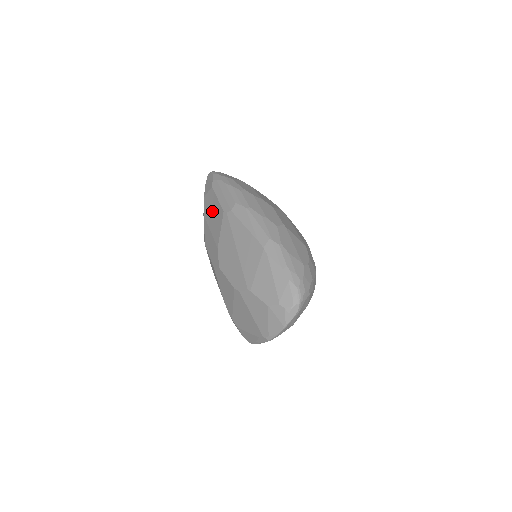
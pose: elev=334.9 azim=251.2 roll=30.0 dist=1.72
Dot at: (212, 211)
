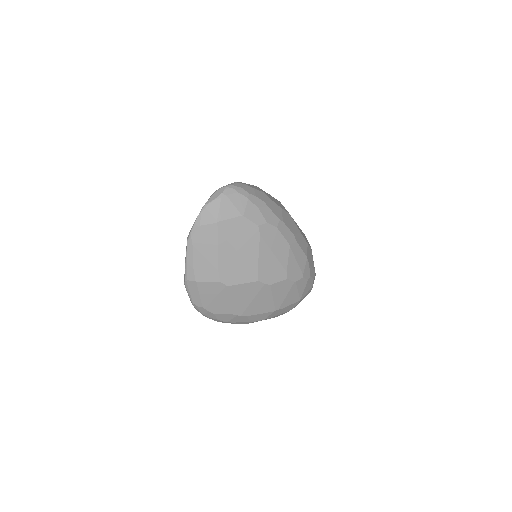
Dot at: occluded
